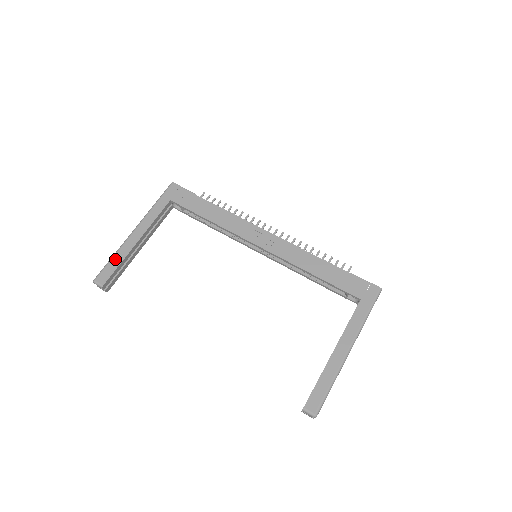
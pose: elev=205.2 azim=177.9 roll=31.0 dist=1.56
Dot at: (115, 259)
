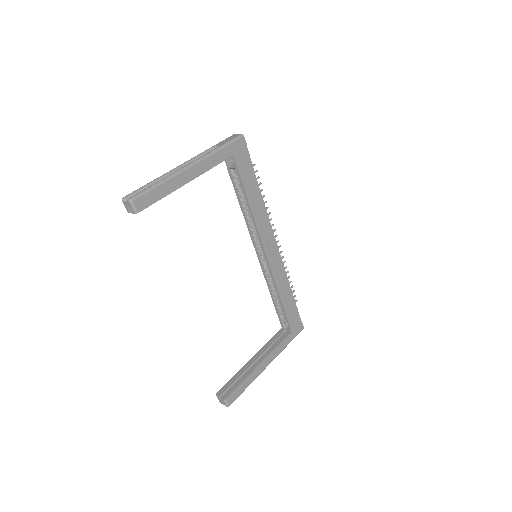
Dot at: (162, 188)
